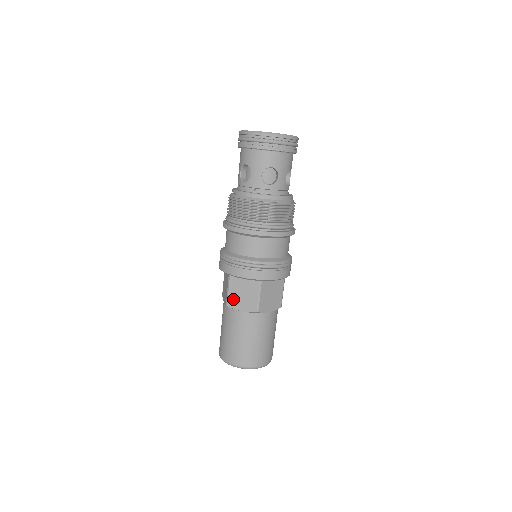
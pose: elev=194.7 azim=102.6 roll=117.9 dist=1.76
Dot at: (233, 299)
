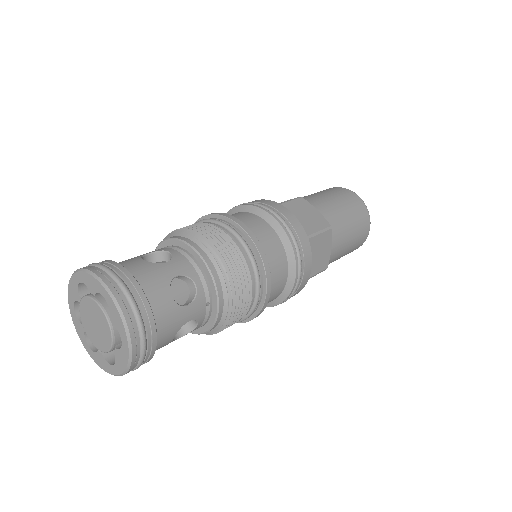
Dot at: occluded
